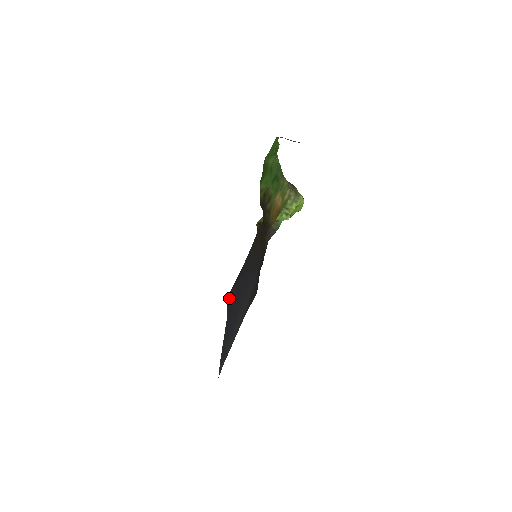
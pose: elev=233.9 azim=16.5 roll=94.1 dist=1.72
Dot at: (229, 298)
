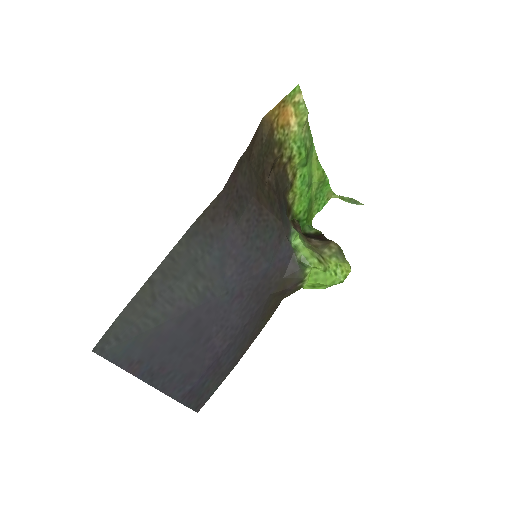
Dot at: (201, 399)
